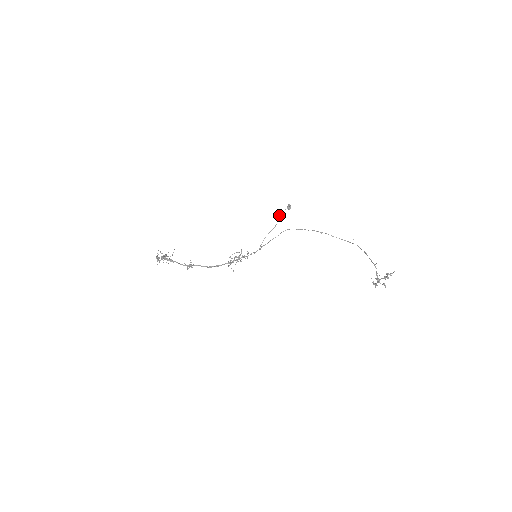
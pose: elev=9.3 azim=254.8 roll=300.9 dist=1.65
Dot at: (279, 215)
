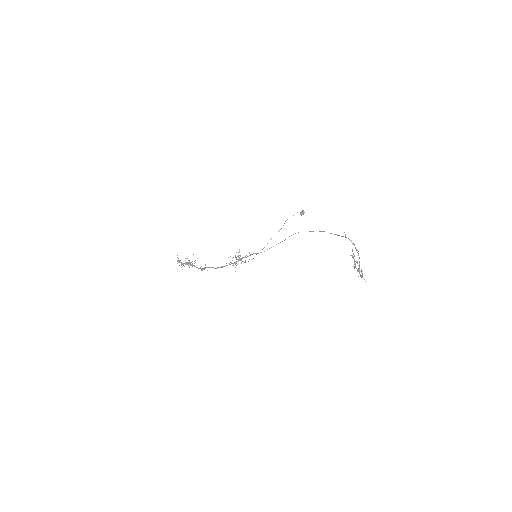
Dot at: (287, 219)
